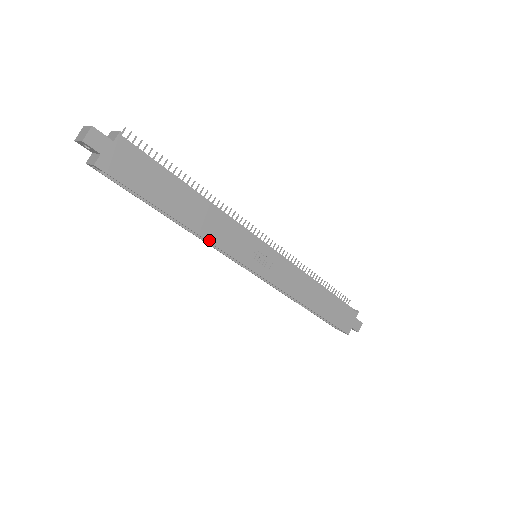
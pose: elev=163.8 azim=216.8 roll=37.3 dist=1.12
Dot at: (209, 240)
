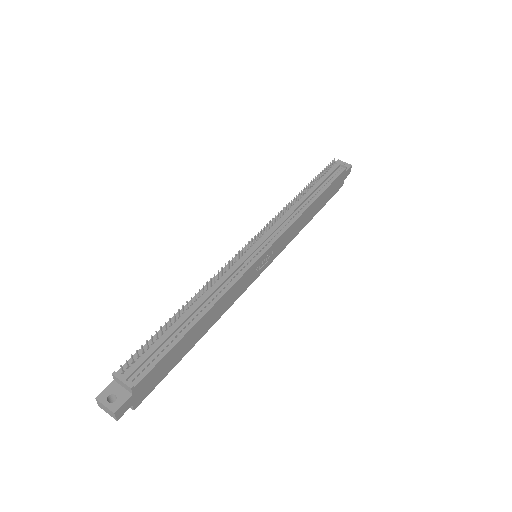
Dot at: (225, 311)
